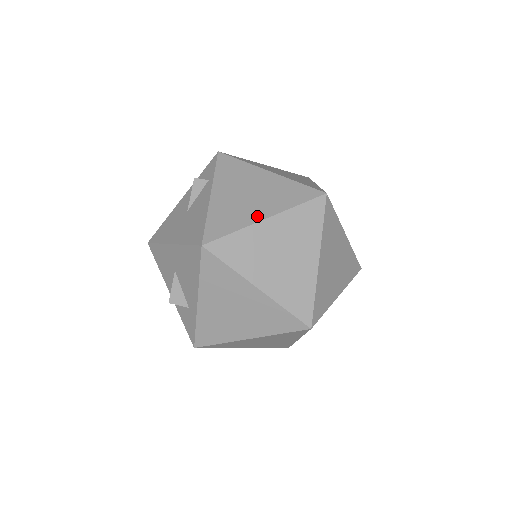
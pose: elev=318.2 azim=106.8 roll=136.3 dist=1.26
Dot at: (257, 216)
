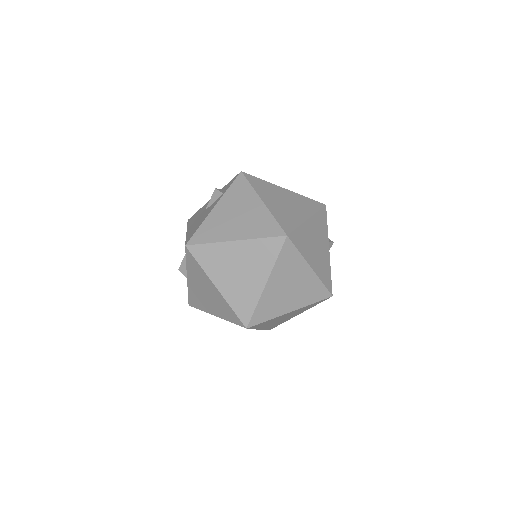
Dot at: (230, 236)
